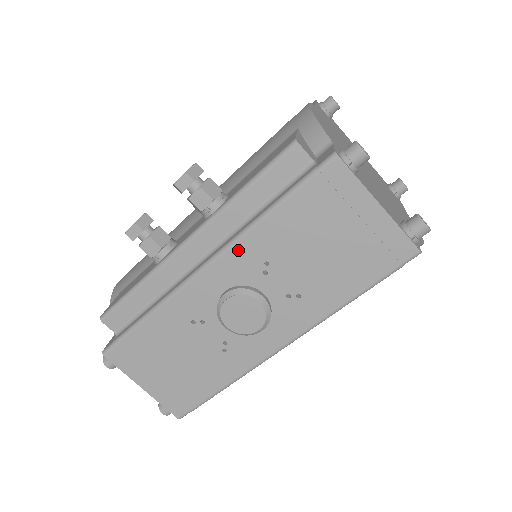
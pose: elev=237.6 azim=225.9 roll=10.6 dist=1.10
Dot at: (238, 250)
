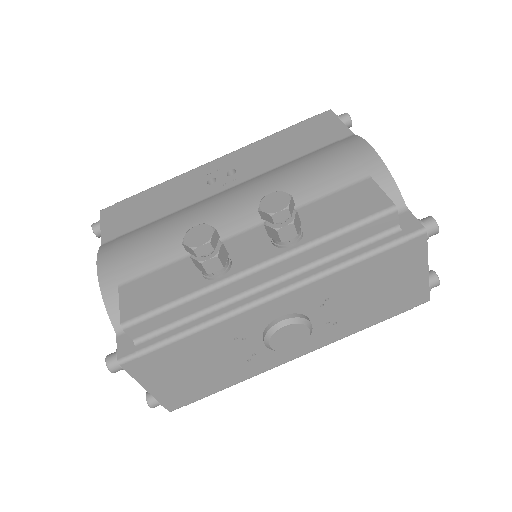
Dot at: (312, 287)
